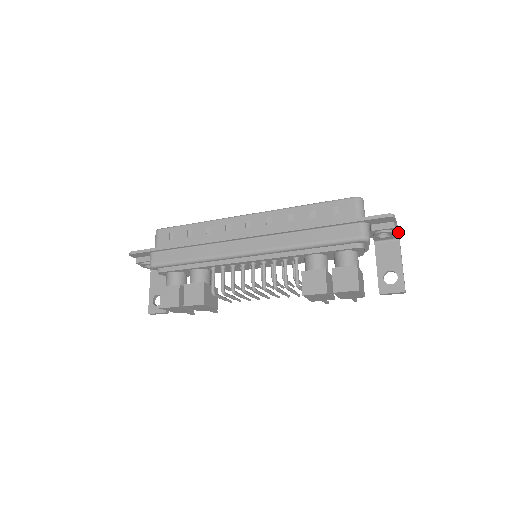
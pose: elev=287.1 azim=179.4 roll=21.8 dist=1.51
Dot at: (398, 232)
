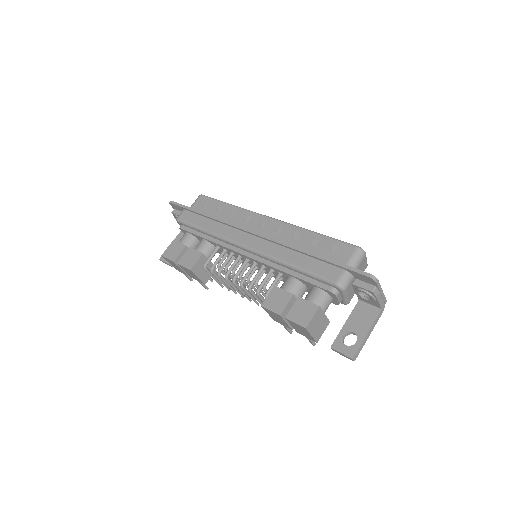
Dot at: (383, 302)
